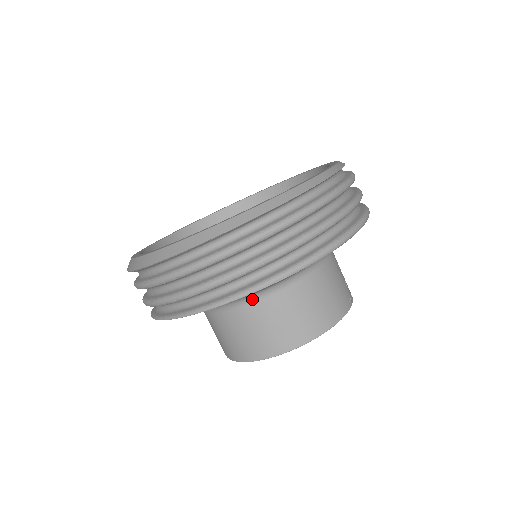
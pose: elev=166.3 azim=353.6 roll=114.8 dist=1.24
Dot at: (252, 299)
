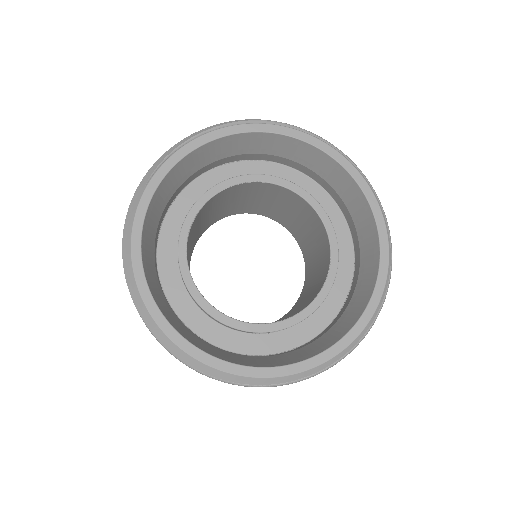
Dot at: occluded
